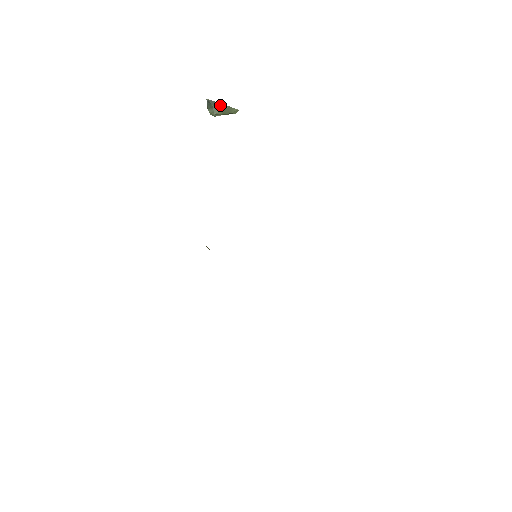
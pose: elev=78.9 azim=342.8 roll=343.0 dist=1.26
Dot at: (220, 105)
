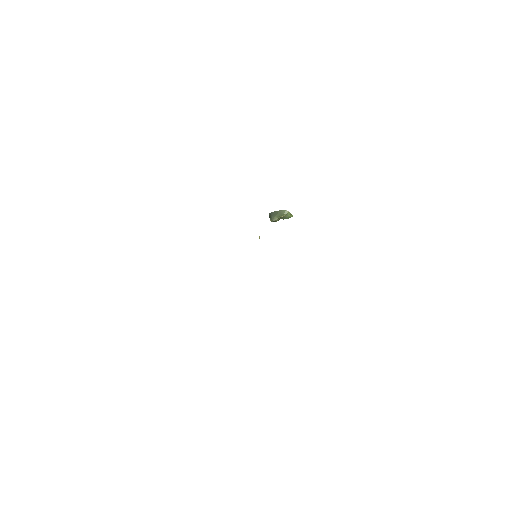
Dot at: (275, 213)
